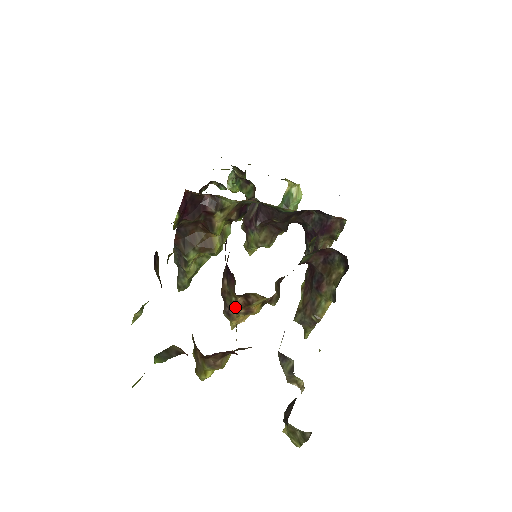
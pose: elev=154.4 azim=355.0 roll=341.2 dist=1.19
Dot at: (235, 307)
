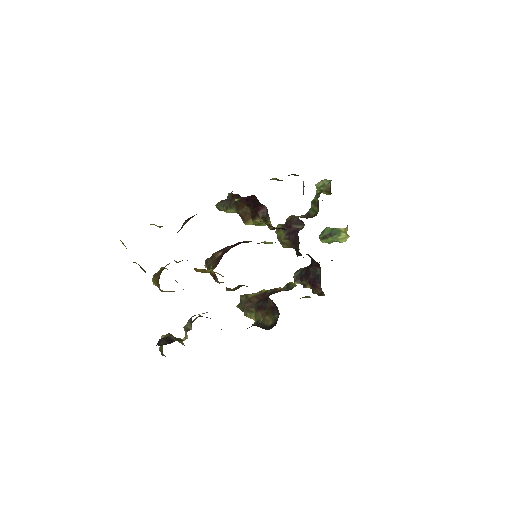
Dot at: (209, 269)
